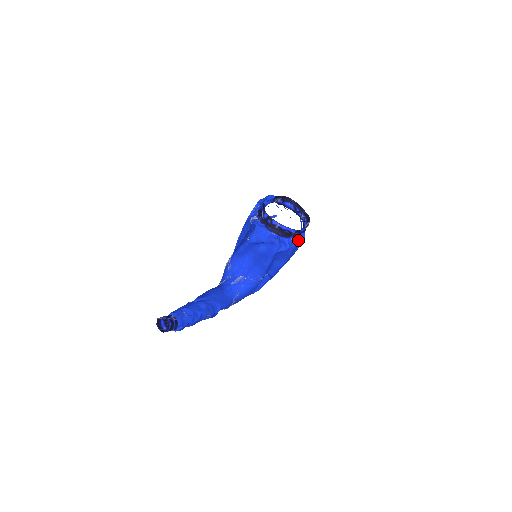
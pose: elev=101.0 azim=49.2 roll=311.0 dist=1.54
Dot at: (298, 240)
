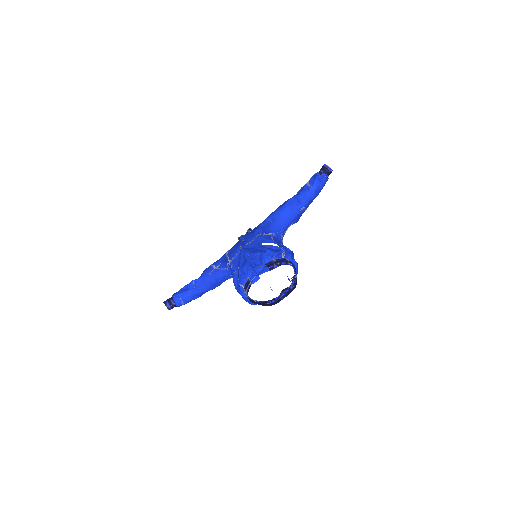
Dot at: occluded
